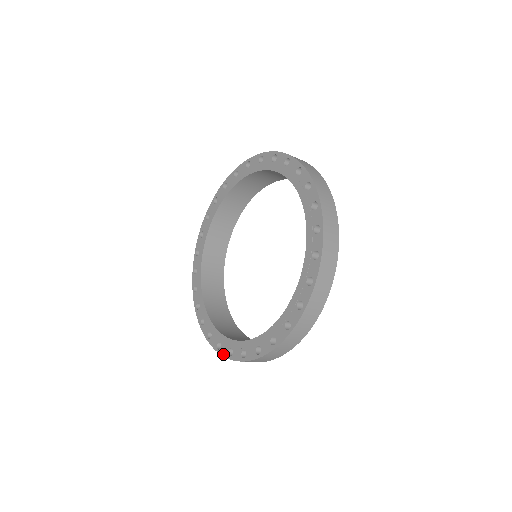
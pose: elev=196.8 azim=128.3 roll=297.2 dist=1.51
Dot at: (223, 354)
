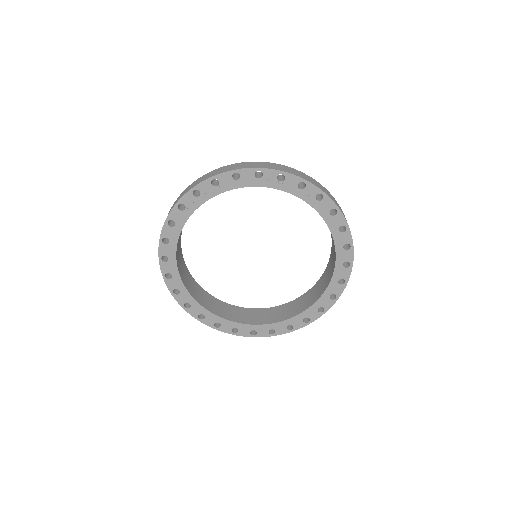
Dot at: (191, 314)
